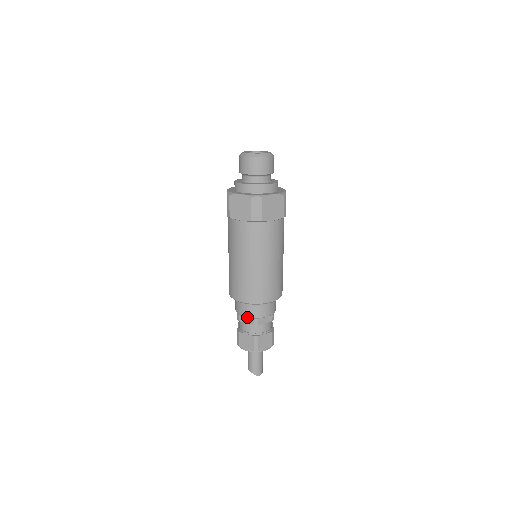
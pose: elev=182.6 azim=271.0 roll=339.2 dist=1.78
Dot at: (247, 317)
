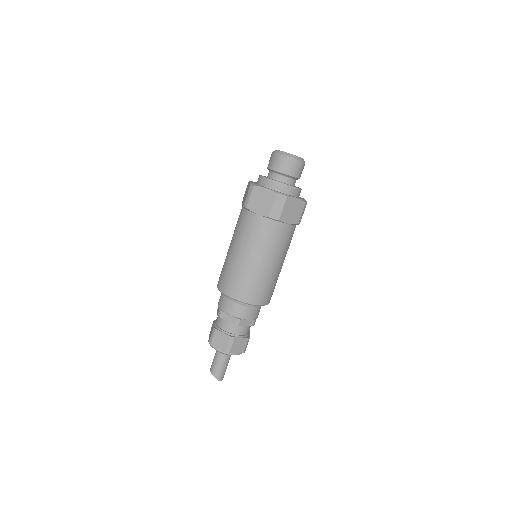
Dot at: (230, 315)
